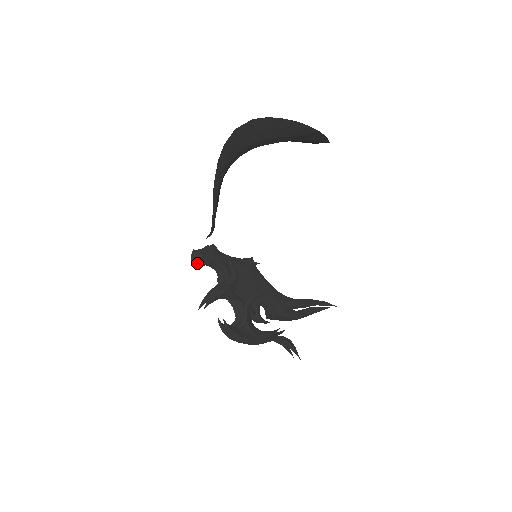
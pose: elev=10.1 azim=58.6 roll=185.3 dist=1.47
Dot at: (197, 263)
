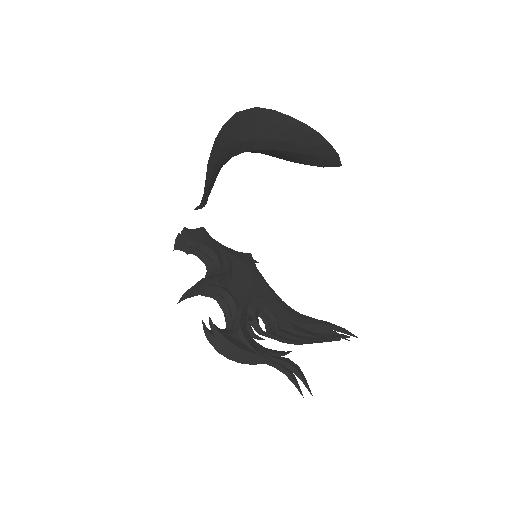
Dot at: (181, 242)
